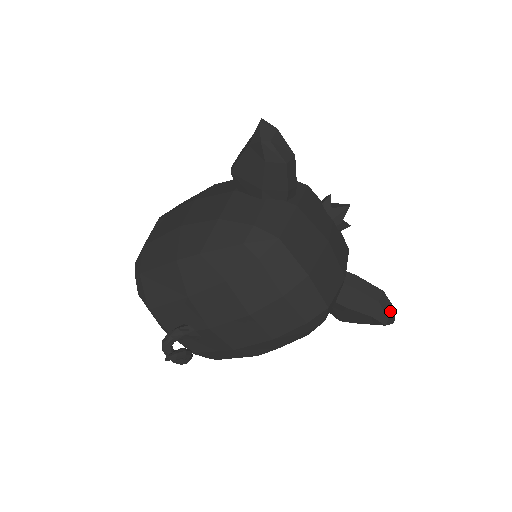
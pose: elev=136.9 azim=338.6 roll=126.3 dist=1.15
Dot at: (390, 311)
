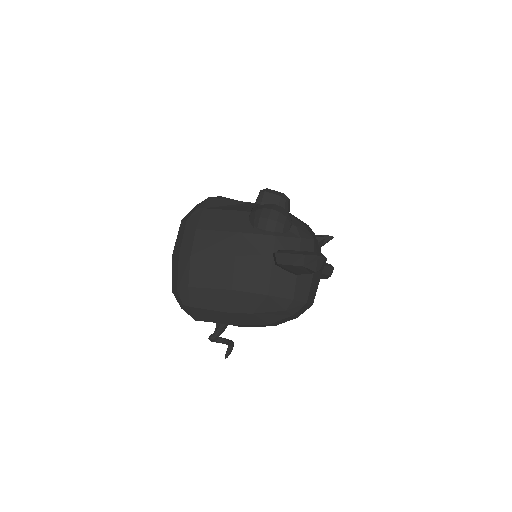
Dot at: (332, 272)
